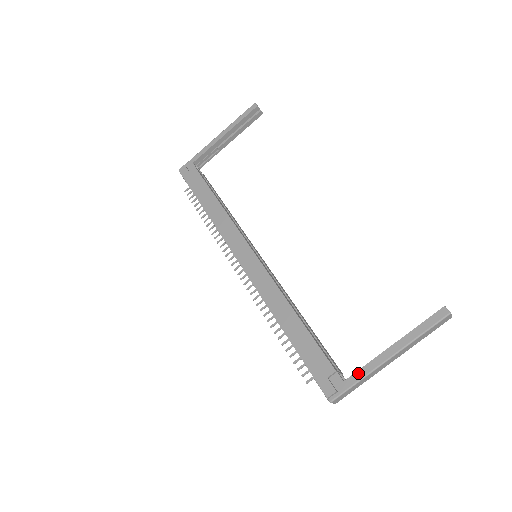
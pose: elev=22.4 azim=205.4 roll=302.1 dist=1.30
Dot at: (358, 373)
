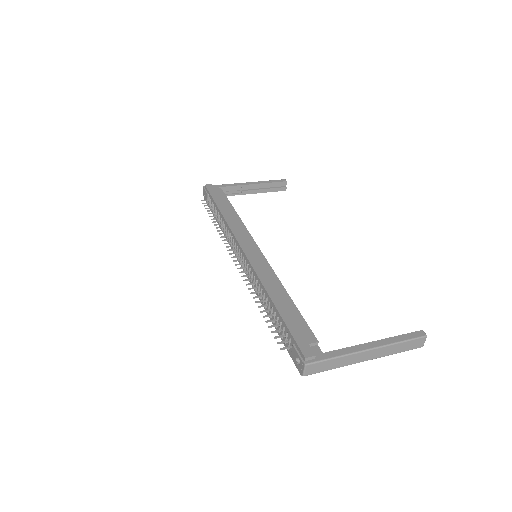
Dot at: (339, 351)
